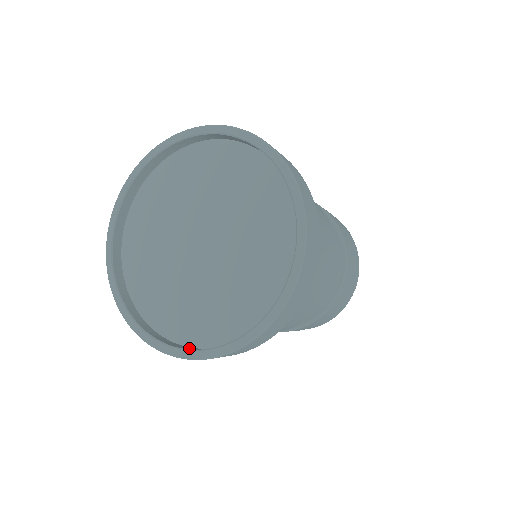
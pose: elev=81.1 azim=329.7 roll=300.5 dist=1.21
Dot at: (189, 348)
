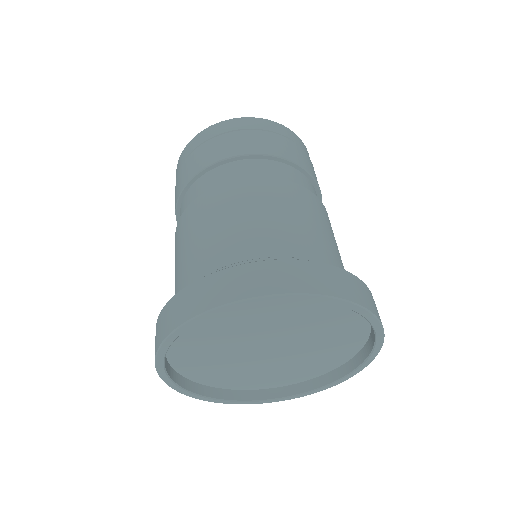
Dot at: (335, 375)
